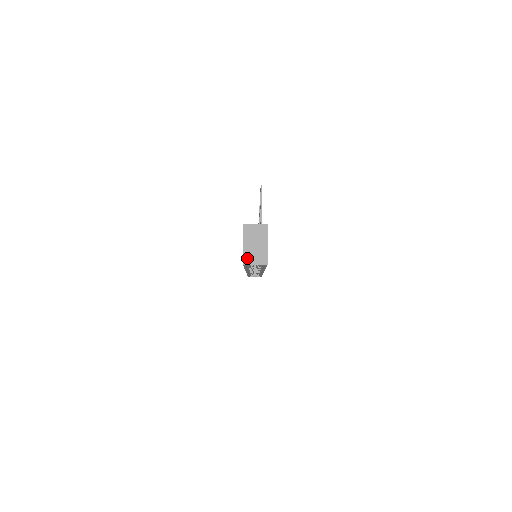
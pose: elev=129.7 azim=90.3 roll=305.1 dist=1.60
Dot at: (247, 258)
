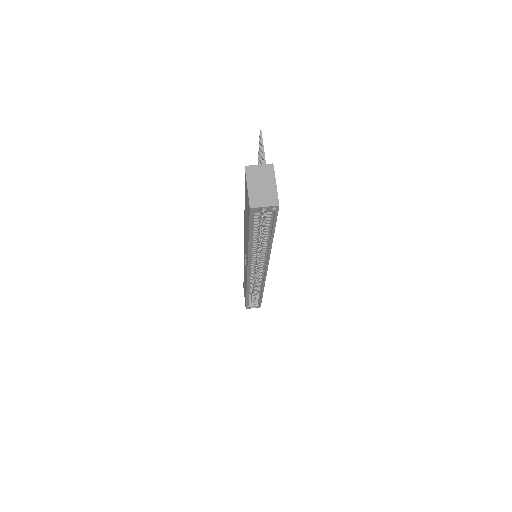
Dot at: (254, 201)
